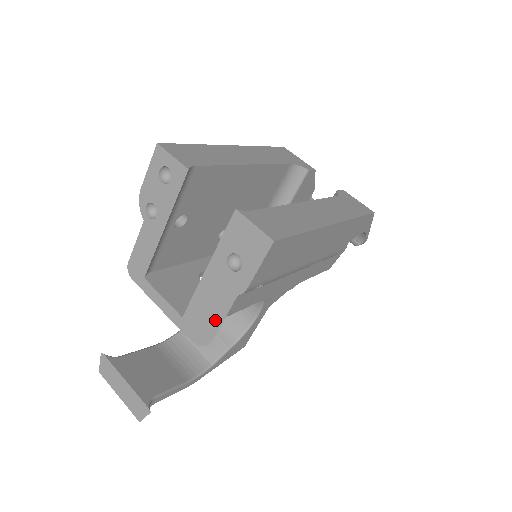
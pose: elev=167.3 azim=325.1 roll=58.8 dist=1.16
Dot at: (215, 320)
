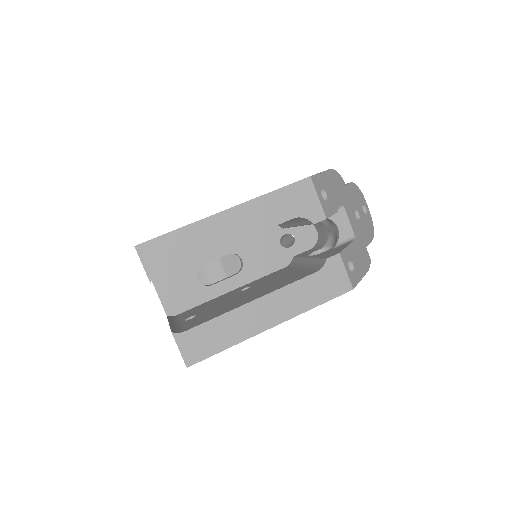
Dot at: occluded
